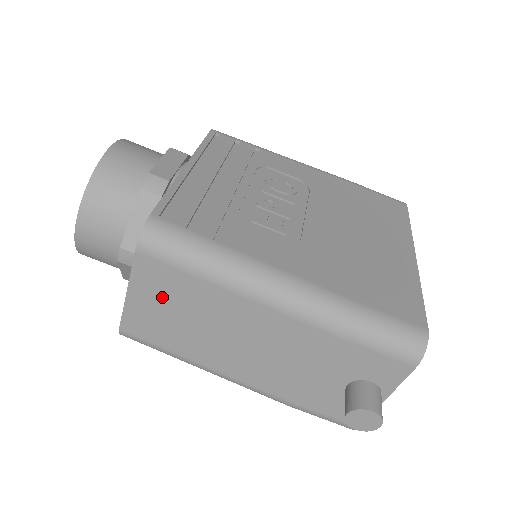
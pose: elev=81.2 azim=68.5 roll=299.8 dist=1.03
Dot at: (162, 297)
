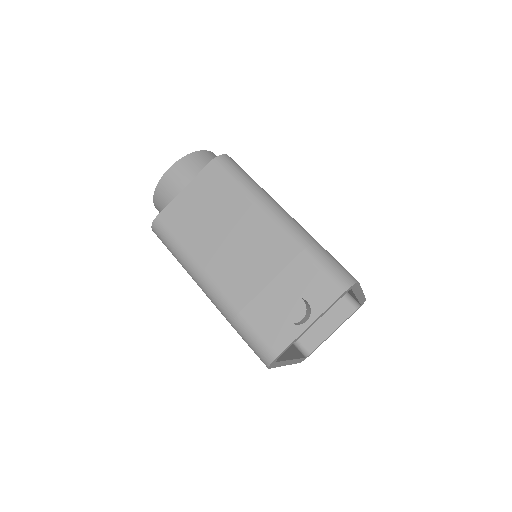
Dot at: (204, 196)
